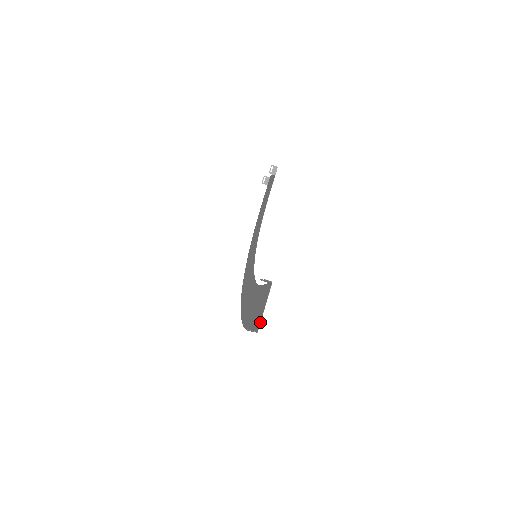
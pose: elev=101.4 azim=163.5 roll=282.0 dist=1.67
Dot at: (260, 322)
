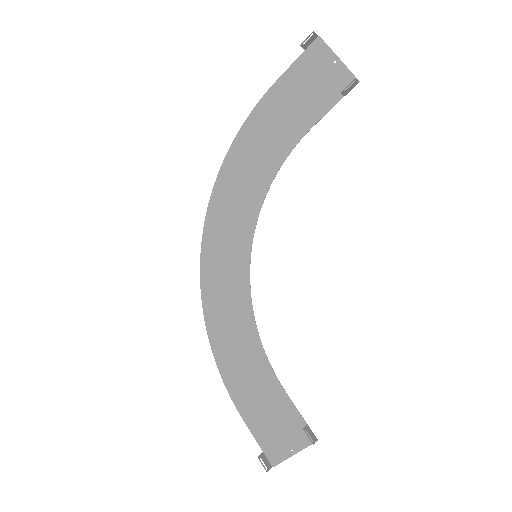
Dot at: occluded
